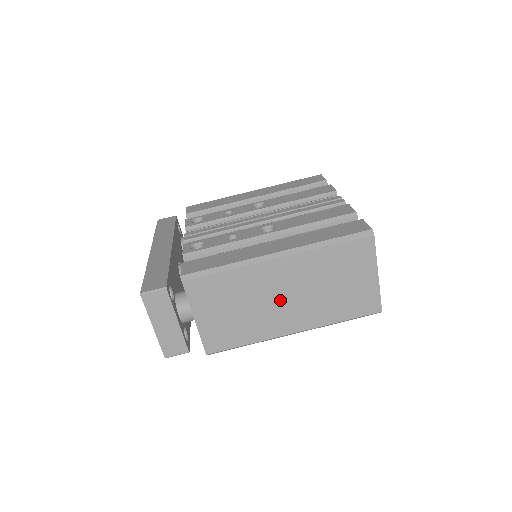
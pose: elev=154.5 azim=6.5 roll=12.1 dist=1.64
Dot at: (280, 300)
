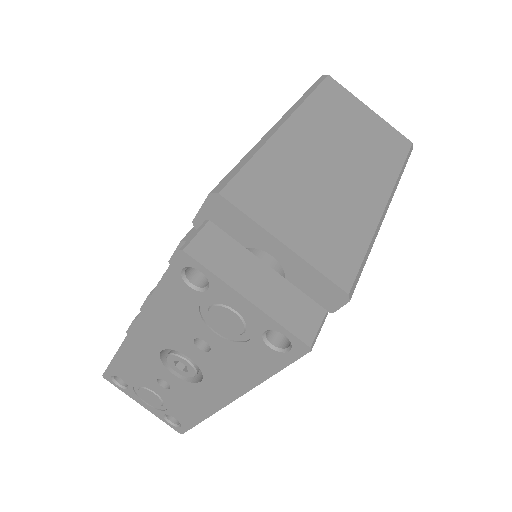
Dot at: (335, 169)
